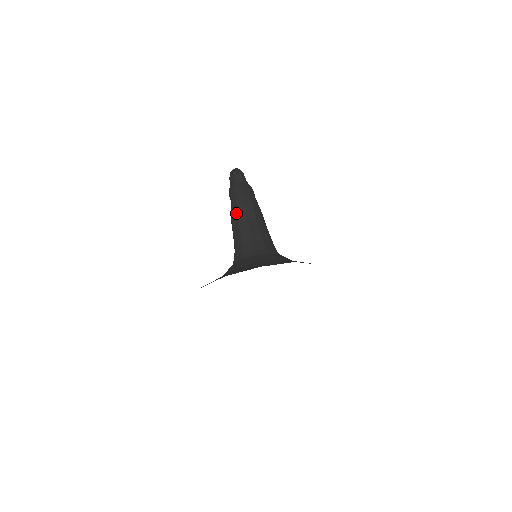
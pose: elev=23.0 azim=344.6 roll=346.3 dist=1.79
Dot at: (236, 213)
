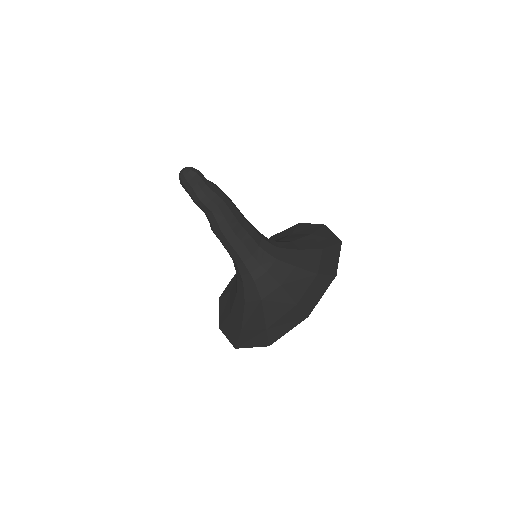
Dot at: (228, 226)
